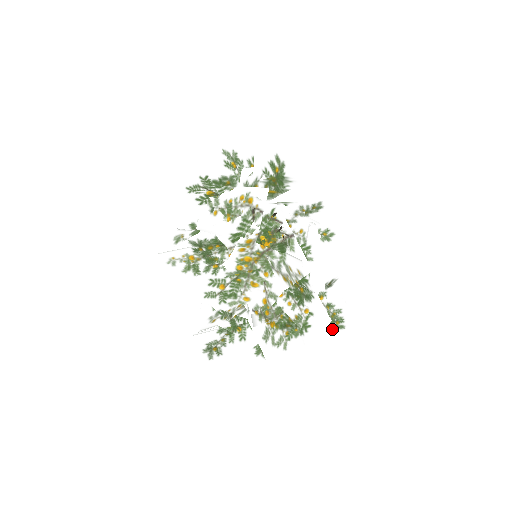
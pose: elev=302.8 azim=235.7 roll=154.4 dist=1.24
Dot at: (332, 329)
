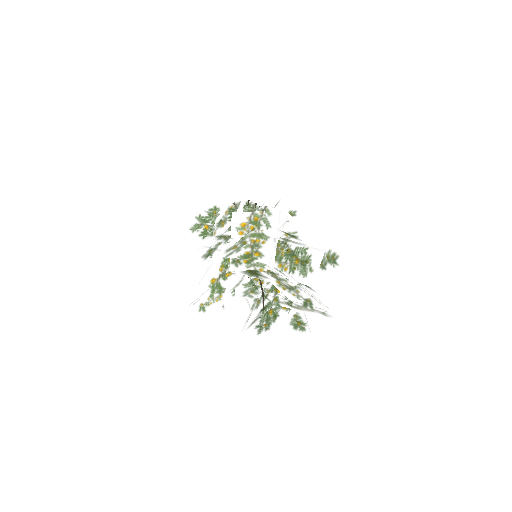
Dot at: (332, 265)
